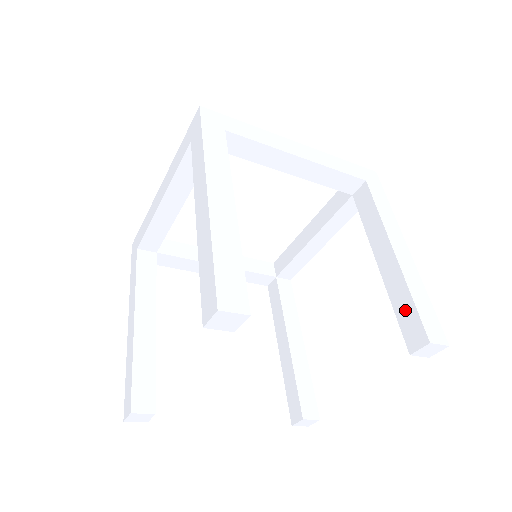
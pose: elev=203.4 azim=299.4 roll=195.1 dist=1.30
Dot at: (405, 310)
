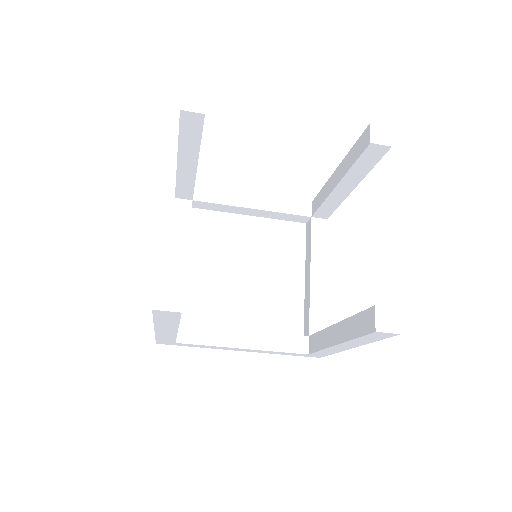
Dot at: (355, 152)
